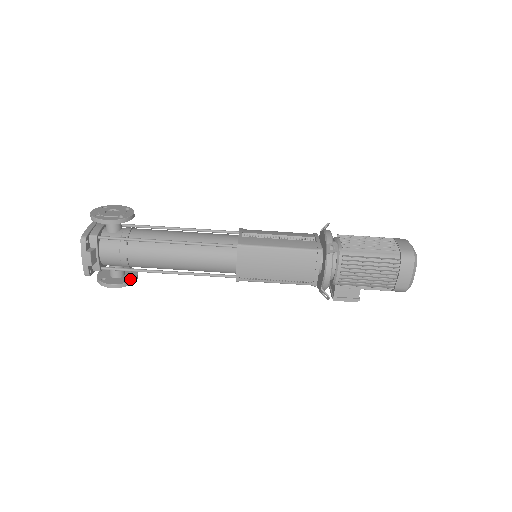
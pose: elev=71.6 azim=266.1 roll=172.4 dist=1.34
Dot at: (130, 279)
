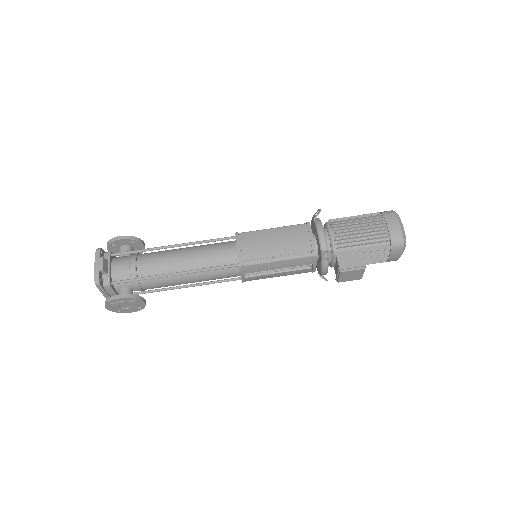
Dot at: (138, 296)
